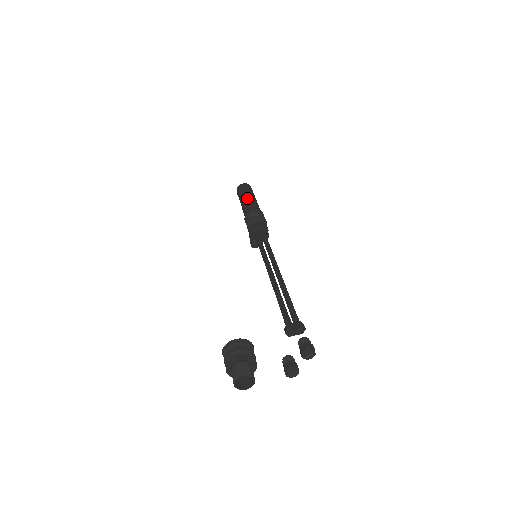
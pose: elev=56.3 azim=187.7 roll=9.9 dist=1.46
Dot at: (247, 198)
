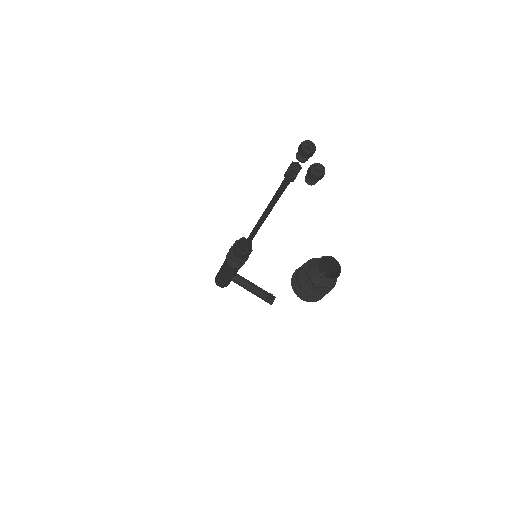
Dot at: (221, 266)
